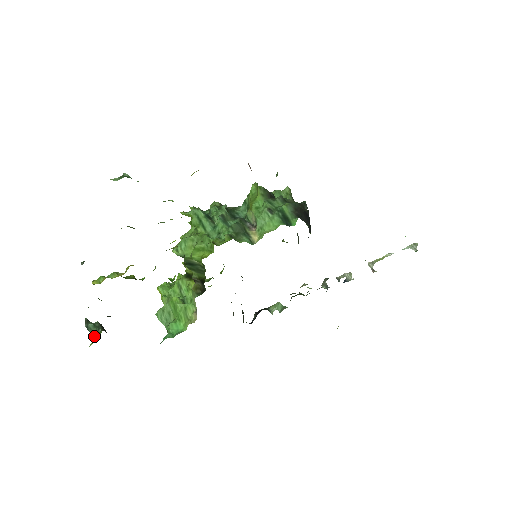
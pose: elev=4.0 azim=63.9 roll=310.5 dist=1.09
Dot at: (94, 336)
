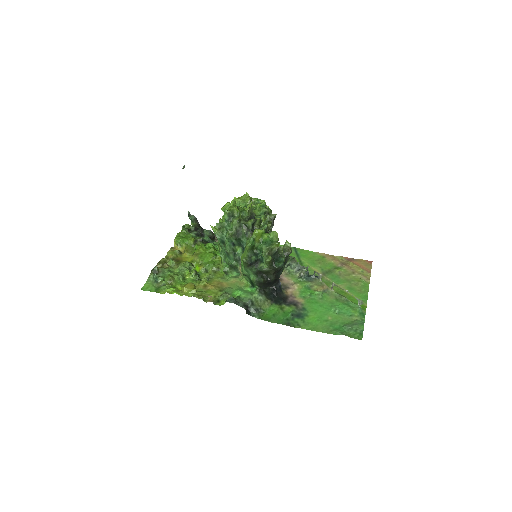
Dot at: (192, 224)
